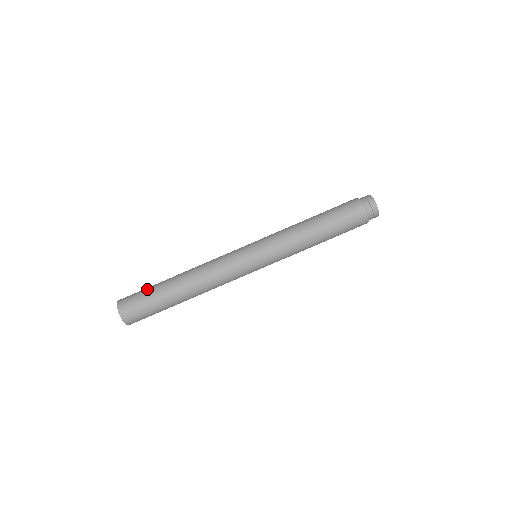
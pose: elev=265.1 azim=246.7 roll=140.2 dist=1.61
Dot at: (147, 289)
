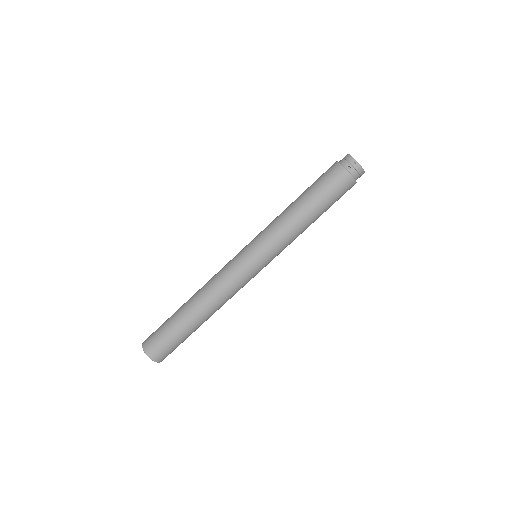
Dot at: occluded
